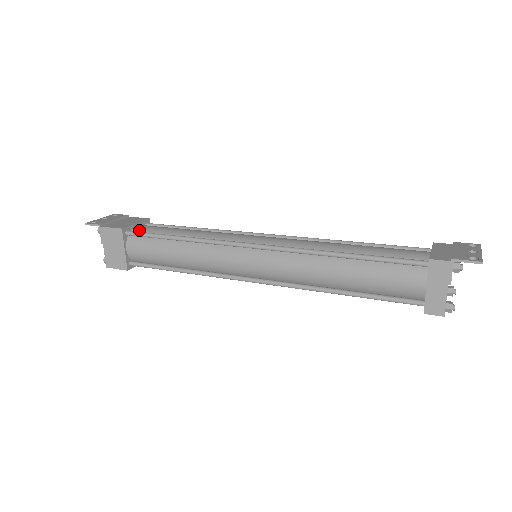
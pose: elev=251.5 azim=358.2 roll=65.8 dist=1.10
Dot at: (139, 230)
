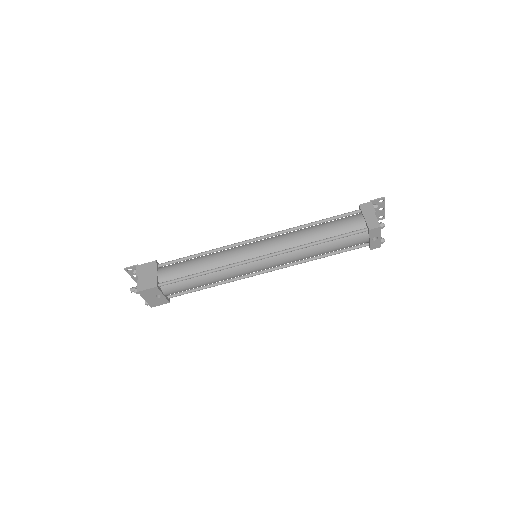
Dot at: occluded
